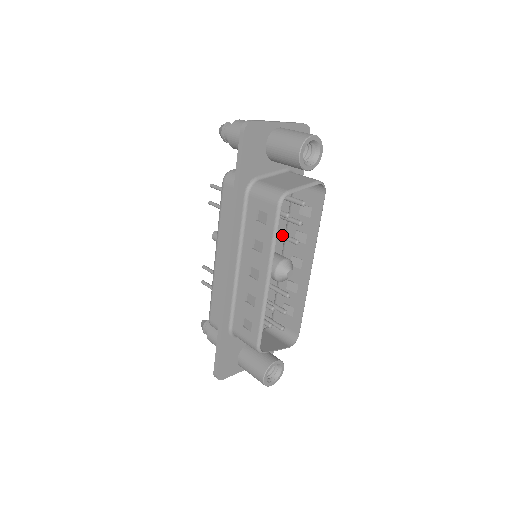
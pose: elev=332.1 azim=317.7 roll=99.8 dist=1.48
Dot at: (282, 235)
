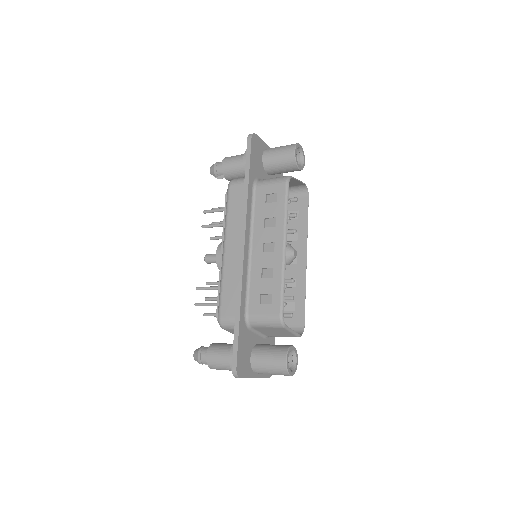
Dot at: occluded
